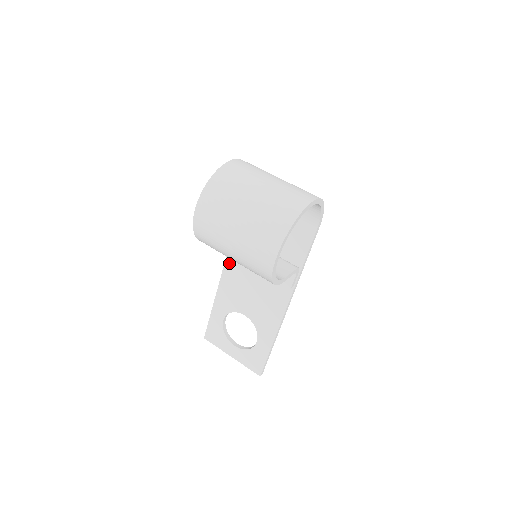
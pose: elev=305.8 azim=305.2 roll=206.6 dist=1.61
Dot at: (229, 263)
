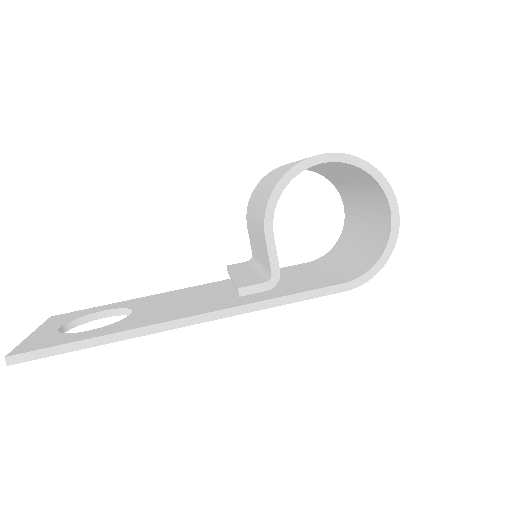
Dot at: (205, 285)
